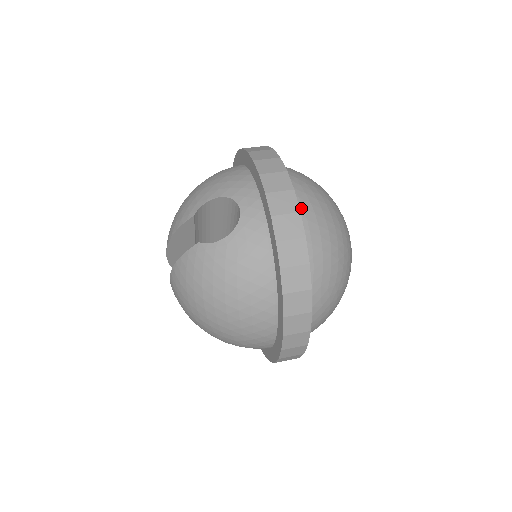
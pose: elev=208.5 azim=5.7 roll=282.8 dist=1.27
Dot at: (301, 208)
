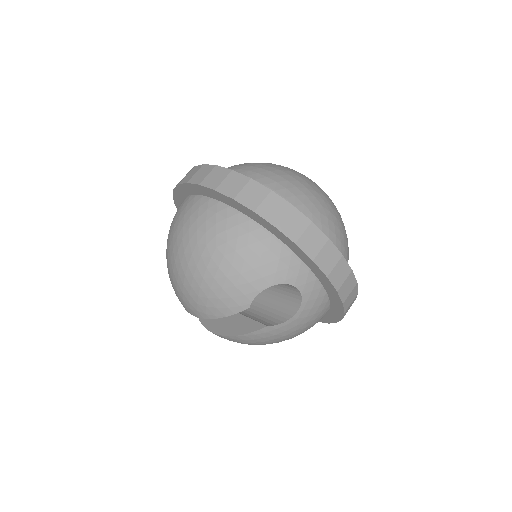
Dot at: occluded
